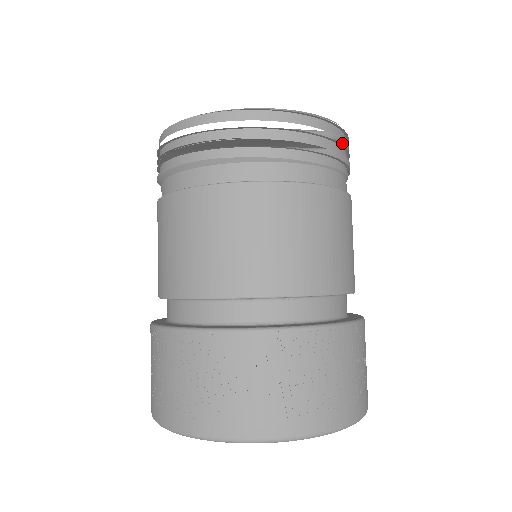
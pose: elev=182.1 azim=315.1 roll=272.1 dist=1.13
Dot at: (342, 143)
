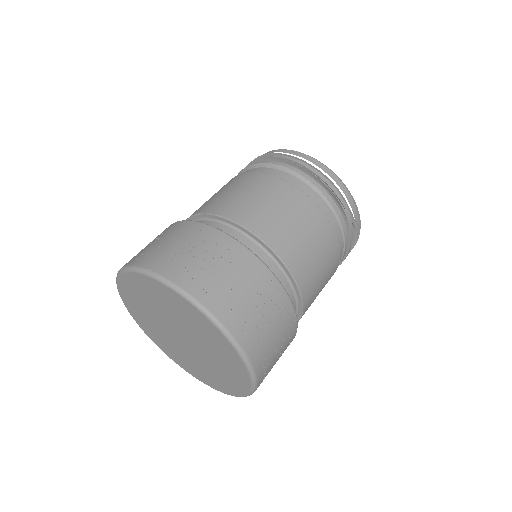
Dot at: (353, 241)
